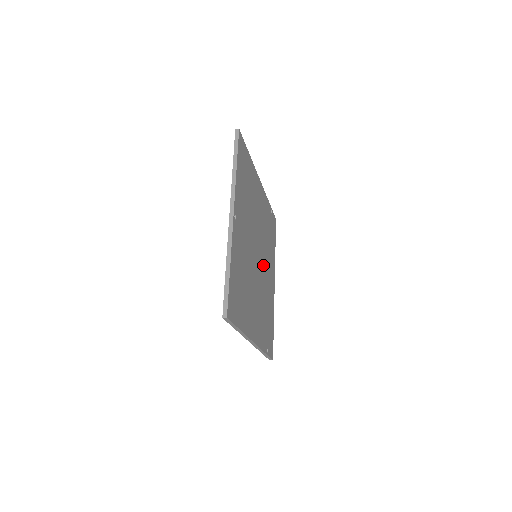
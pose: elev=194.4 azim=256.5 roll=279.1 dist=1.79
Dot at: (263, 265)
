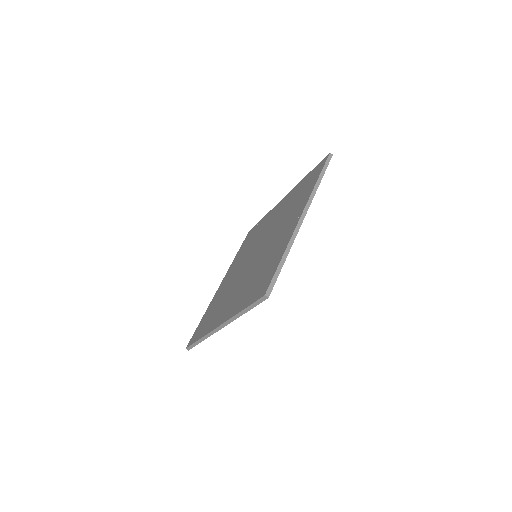
Dot at: occluded
